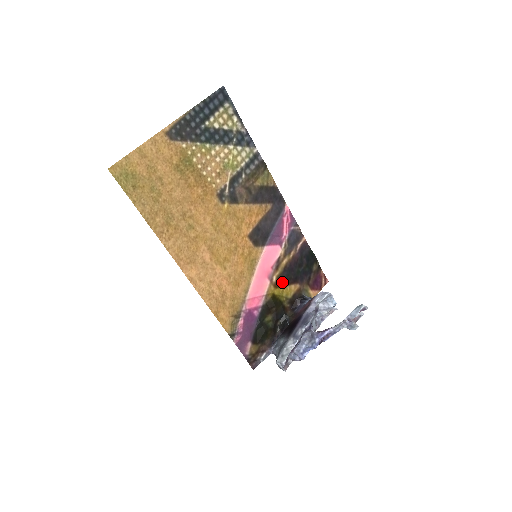
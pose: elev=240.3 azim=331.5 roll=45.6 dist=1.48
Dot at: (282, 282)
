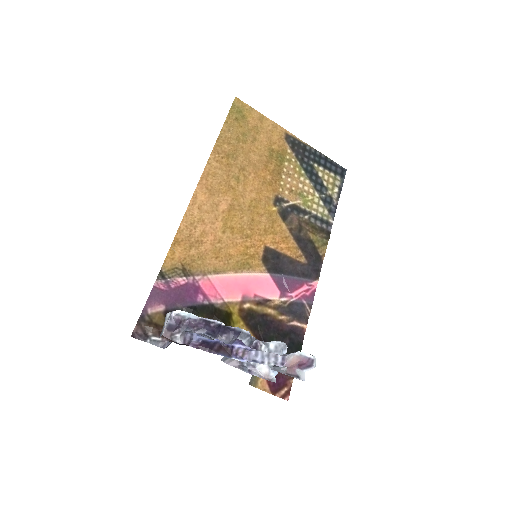
Dot at: (249, 320)
